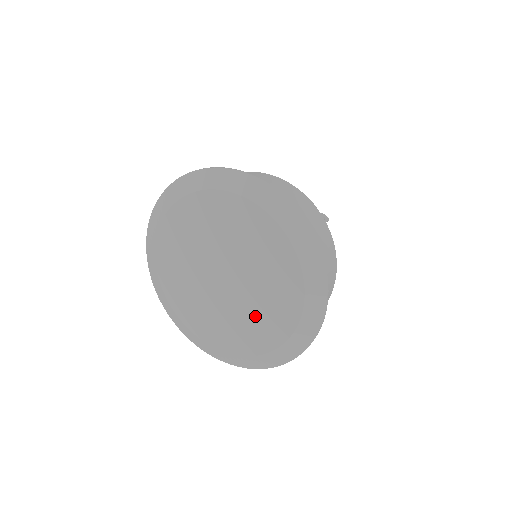
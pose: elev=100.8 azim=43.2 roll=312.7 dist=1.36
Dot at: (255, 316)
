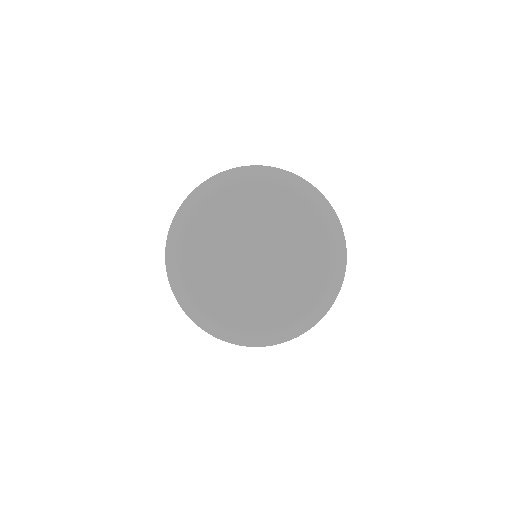
Dot at: (299, 260)
